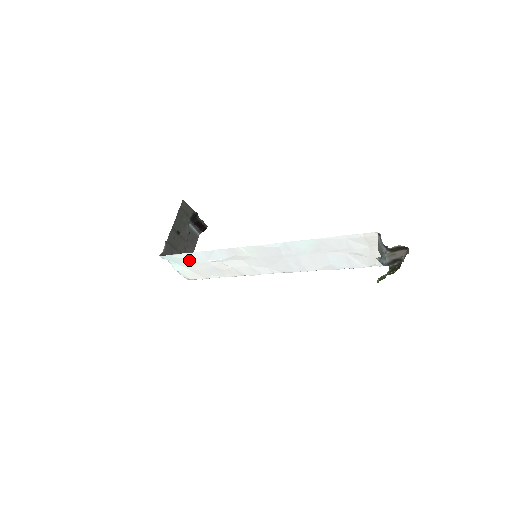
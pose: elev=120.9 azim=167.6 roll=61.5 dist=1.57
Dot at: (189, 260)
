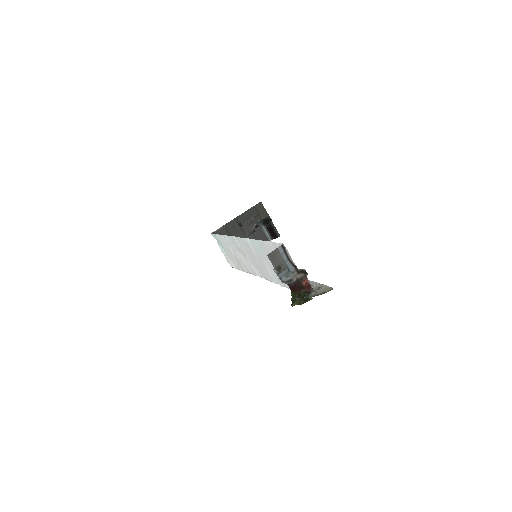
Dot at: (223, 243)
